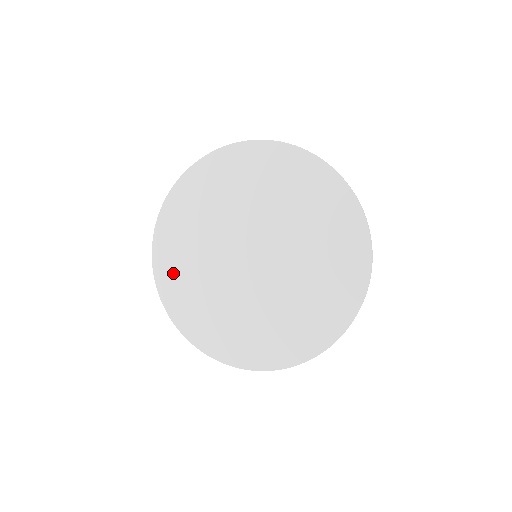
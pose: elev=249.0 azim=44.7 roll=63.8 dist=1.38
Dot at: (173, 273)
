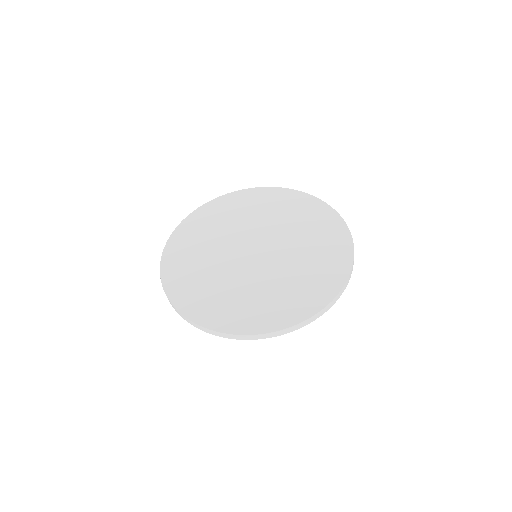
Dot at: (183, 280)
